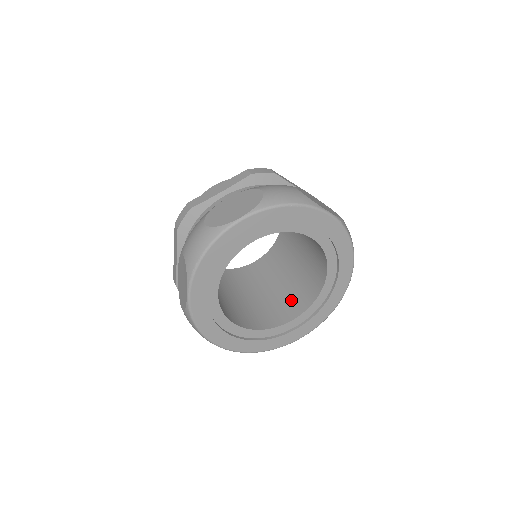
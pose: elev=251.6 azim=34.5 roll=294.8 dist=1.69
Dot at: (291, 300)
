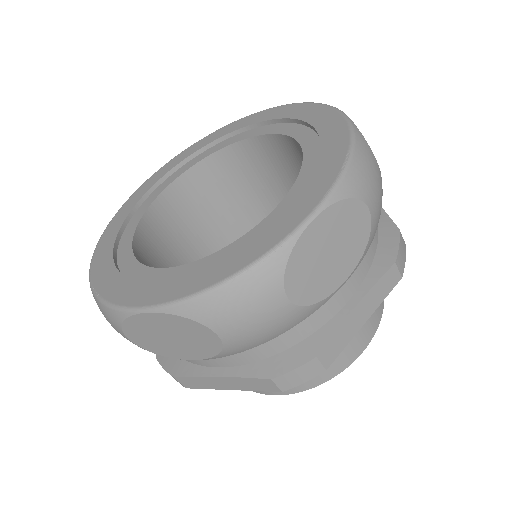
Dot at: occluded
